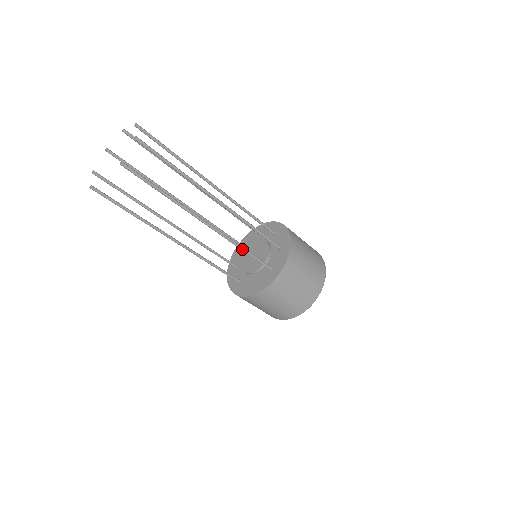
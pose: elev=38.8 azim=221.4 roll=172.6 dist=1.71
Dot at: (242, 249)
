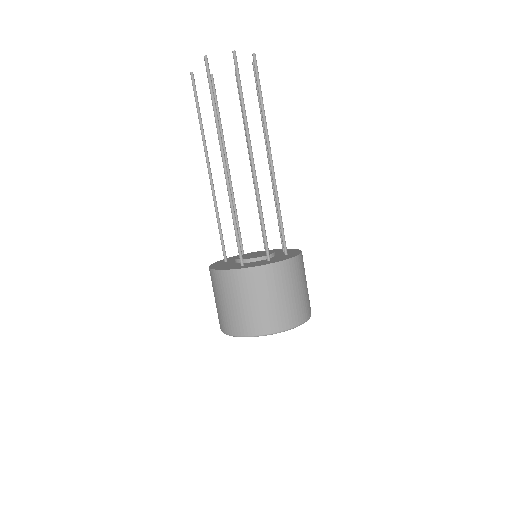
Dot at: (233, 217)
